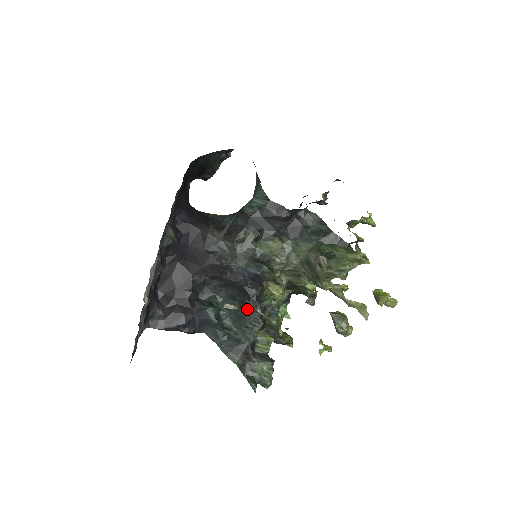
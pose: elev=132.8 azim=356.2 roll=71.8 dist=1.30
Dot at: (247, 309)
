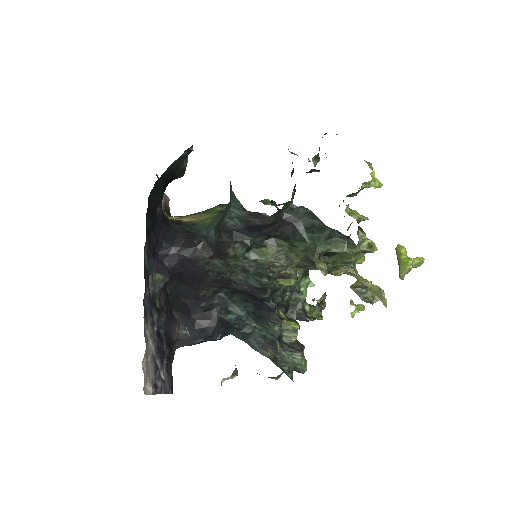
Dot at: (263, 310)
